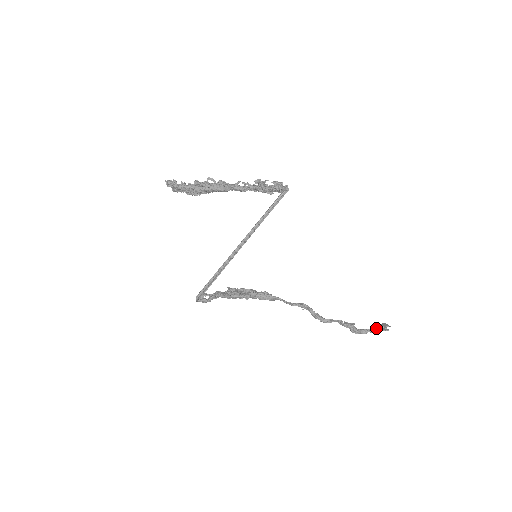
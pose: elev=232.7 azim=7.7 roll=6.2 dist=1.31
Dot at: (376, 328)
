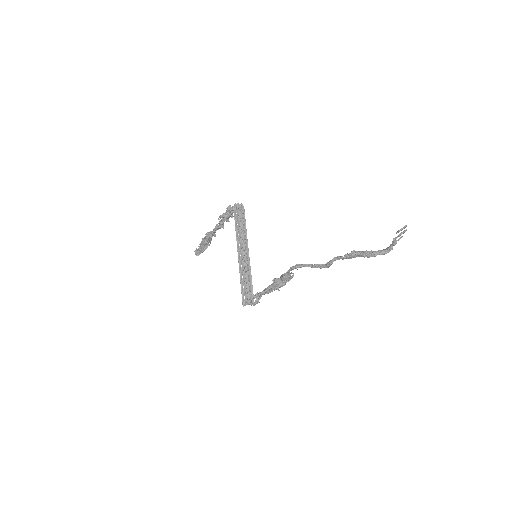
Dot at: occluded
